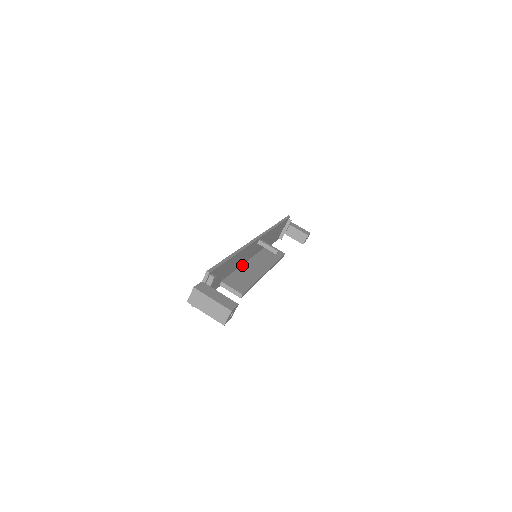
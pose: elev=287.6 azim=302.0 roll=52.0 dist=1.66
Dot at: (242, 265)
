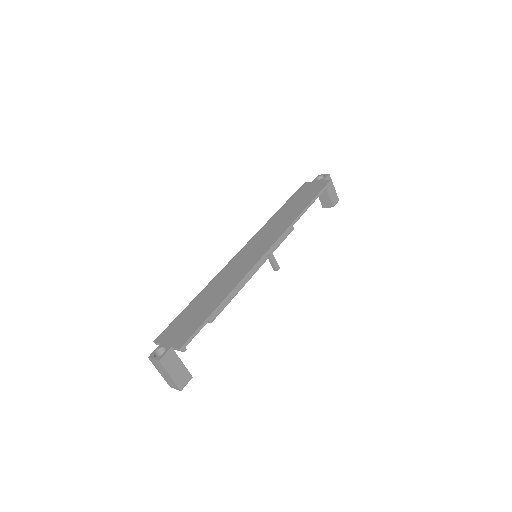
Dot at: occluded
